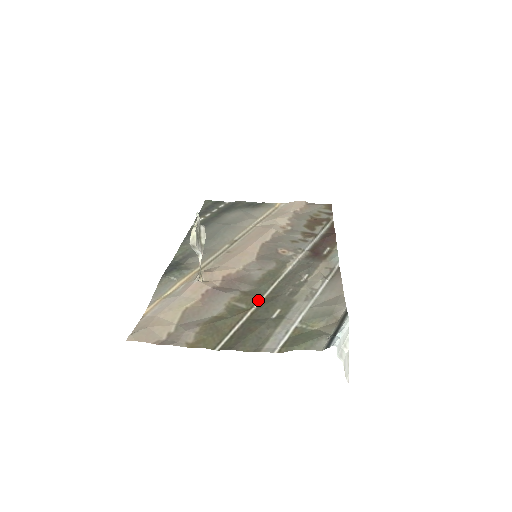
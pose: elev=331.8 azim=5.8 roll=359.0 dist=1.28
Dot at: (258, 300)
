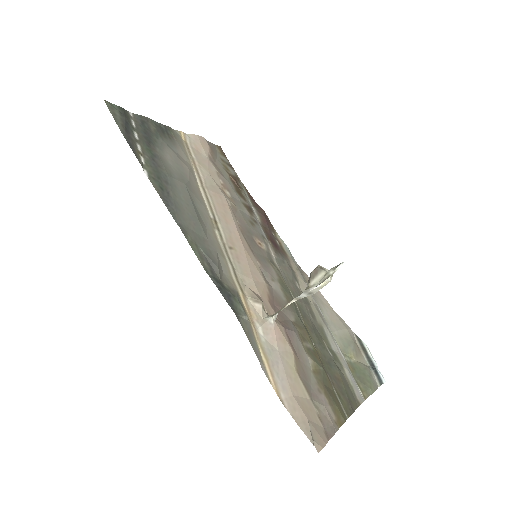
Dot at: (308, 333)
